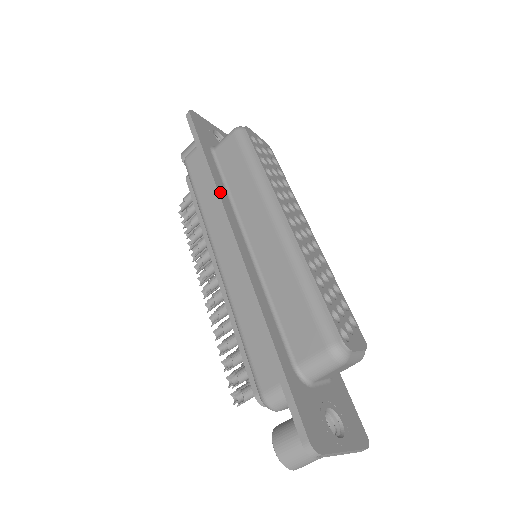
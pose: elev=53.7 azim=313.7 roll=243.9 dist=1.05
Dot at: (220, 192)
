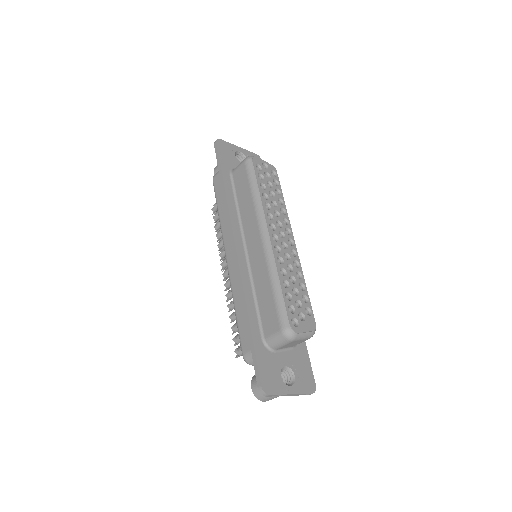
Dot at: (230, 211)
